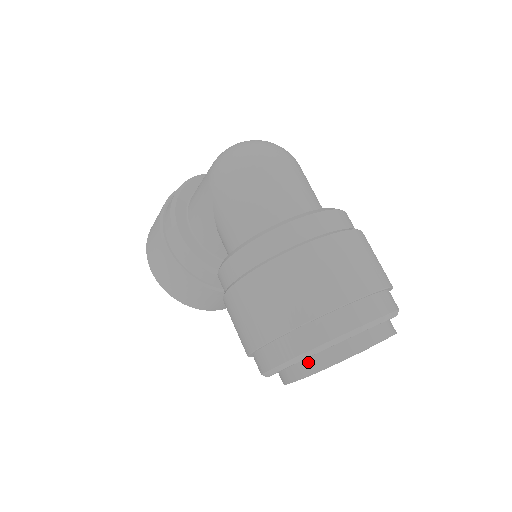
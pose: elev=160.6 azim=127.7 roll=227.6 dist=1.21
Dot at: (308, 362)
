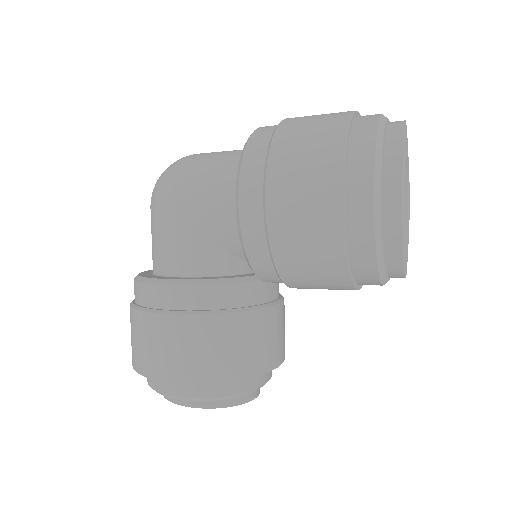
Dot at: (388, 169)
